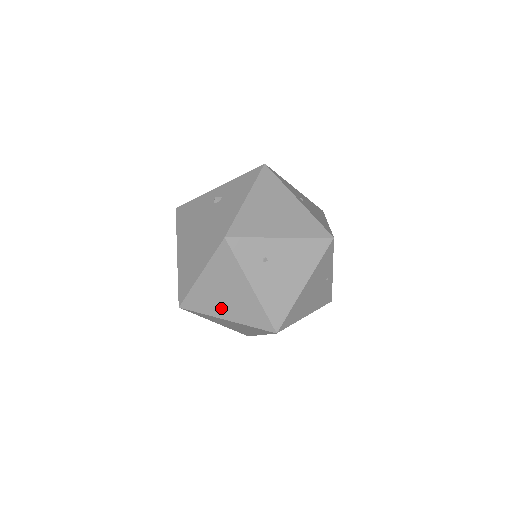
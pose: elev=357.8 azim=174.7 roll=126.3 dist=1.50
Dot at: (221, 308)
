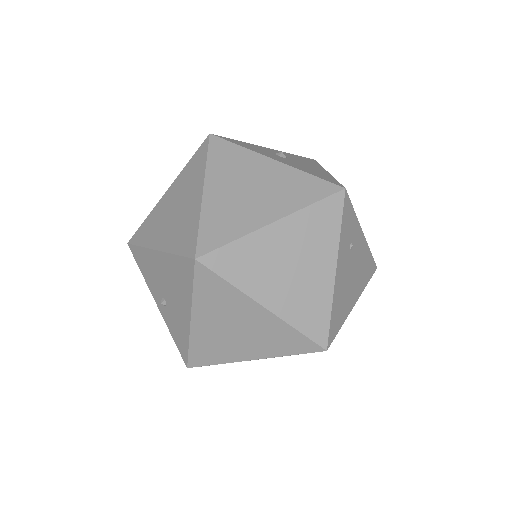
Dot at: (270, 285)
